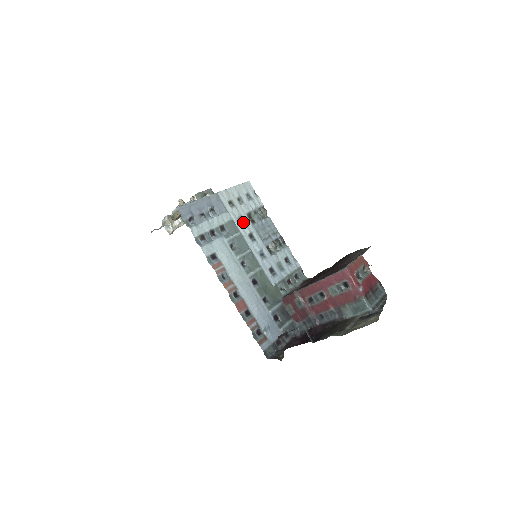
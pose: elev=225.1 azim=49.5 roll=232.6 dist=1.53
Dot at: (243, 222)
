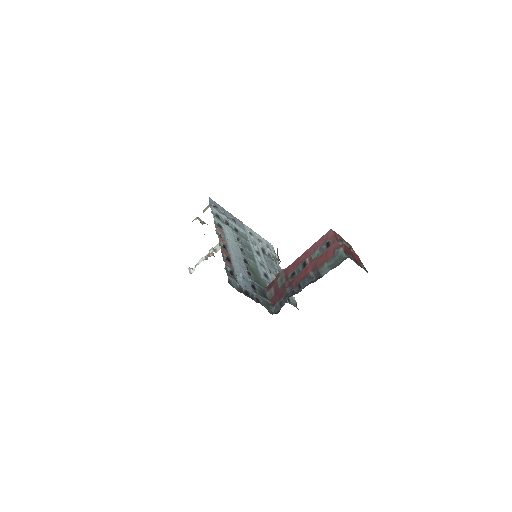
Dot at: (255, 245)
